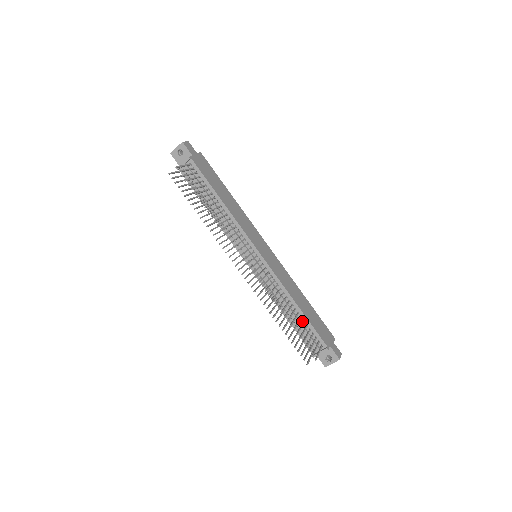
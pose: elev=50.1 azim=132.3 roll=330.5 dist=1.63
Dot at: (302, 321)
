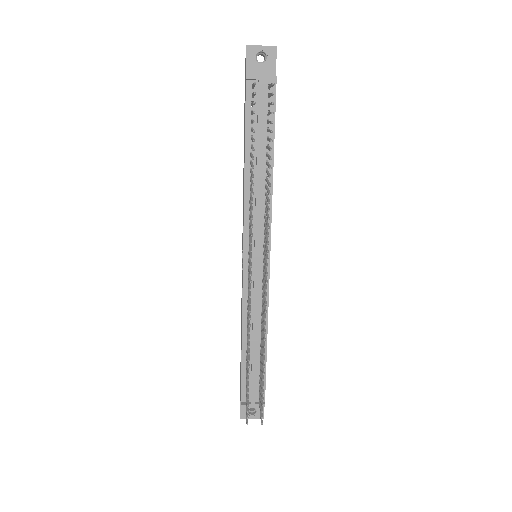
Dot at: (258, 362)
